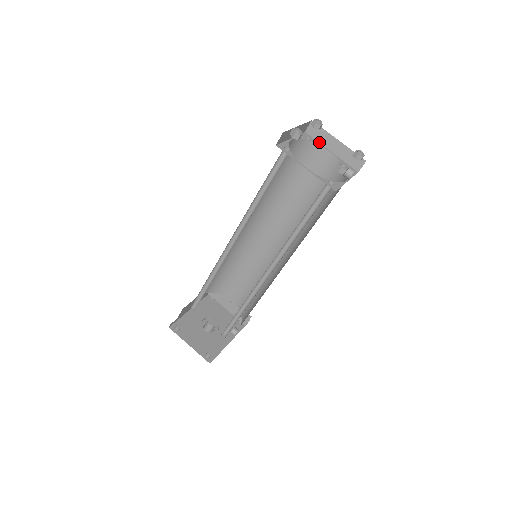
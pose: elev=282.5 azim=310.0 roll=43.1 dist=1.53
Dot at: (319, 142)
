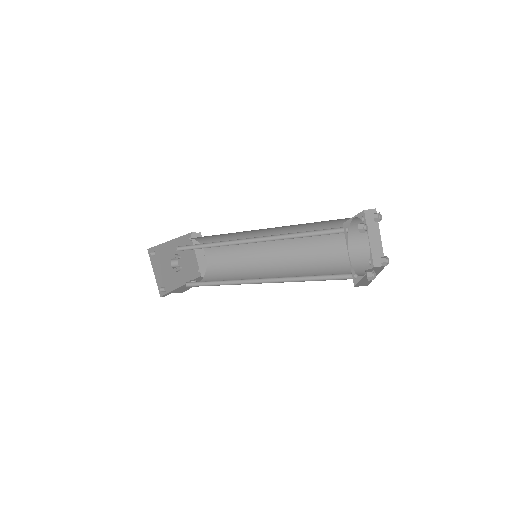
Dot at: (367, 225)
